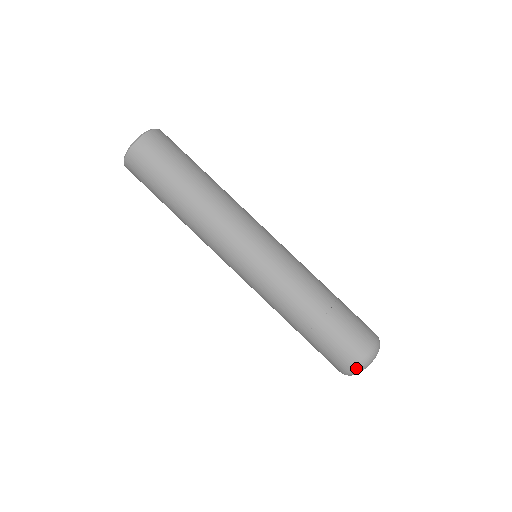
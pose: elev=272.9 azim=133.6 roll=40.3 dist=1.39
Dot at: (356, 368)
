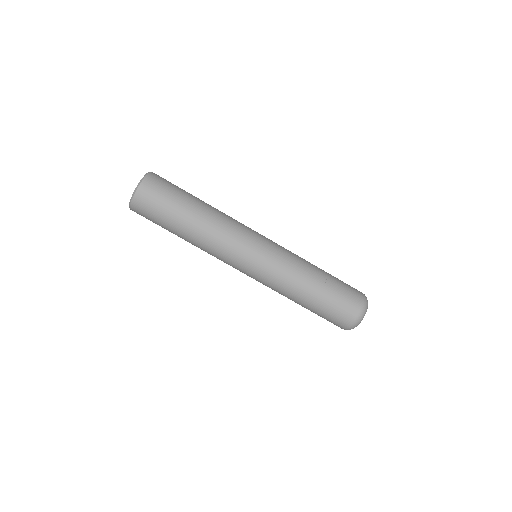
Dot at: (361, 313)
